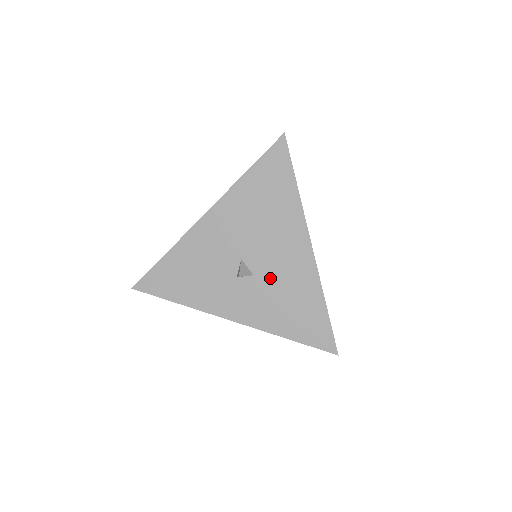
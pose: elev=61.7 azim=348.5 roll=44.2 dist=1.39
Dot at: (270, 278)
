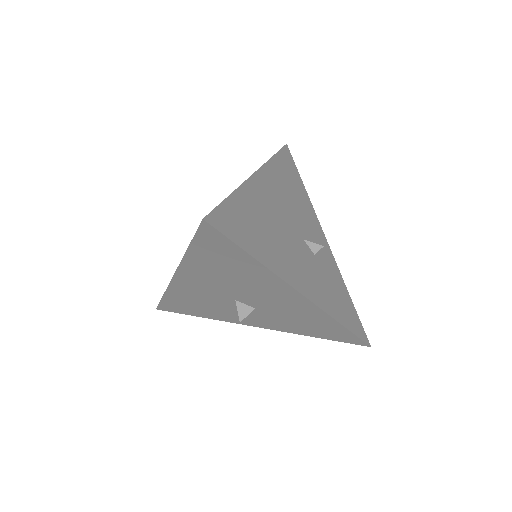
Dot at: (273, 310)
